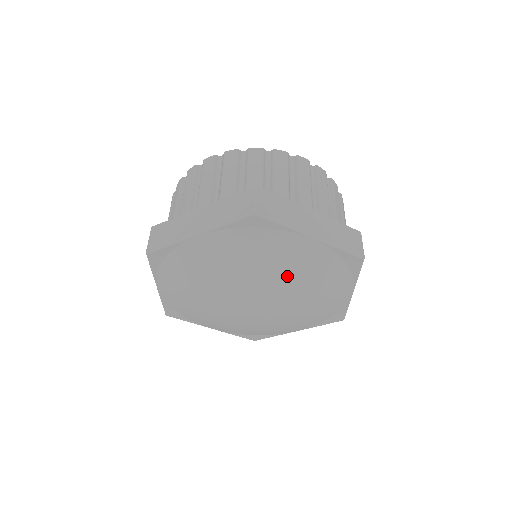
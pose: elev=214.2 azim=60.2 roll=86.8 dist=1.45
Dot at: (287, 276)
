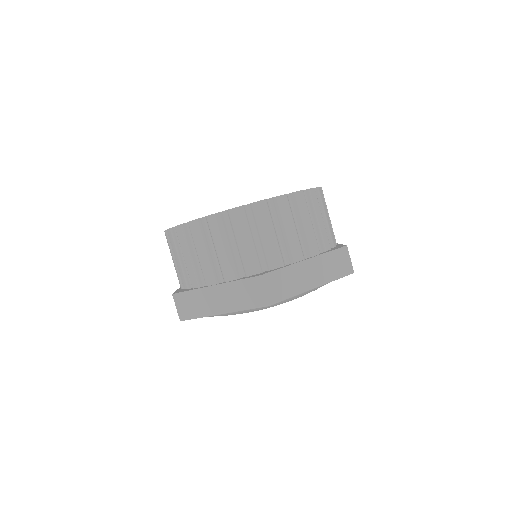
Dot at: occluded
